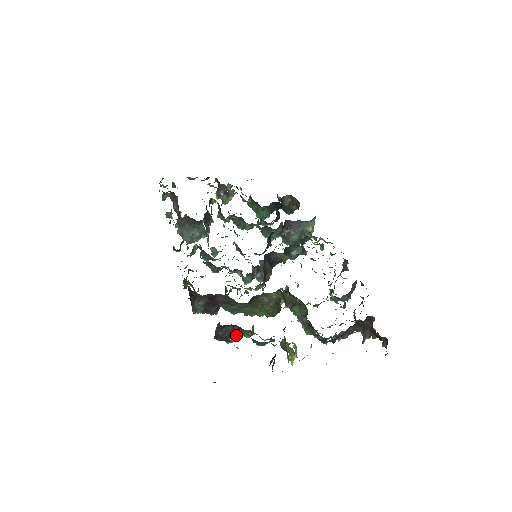
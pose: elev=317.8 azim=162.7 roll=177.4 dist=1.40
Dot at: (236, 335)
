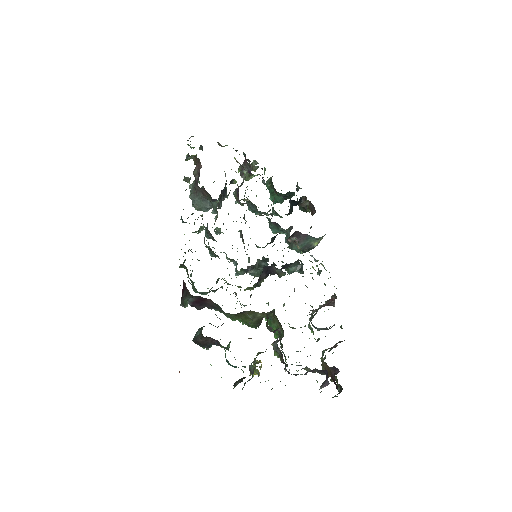
Dot at: occluded
